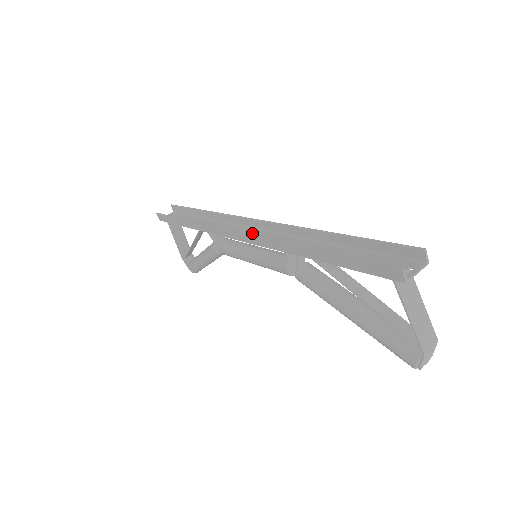
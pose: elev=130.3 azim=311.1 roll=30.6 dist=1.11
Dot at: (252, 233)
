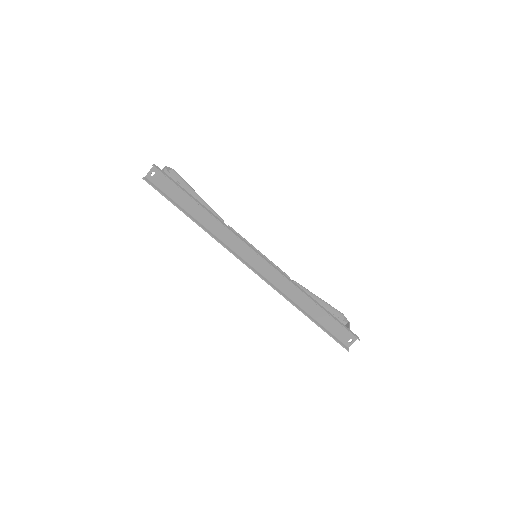
Dot at: (260, 263)
